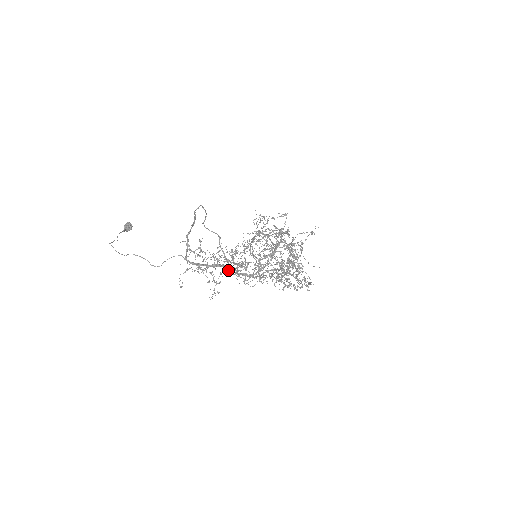
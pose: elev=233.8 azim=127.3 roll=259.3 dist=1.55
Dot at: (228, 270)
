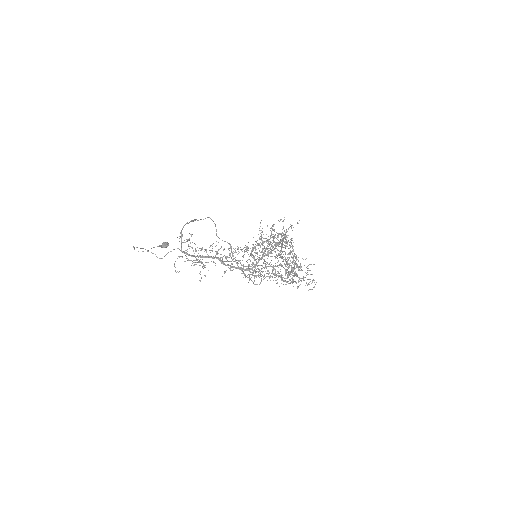
Dot at: (221, 262)
